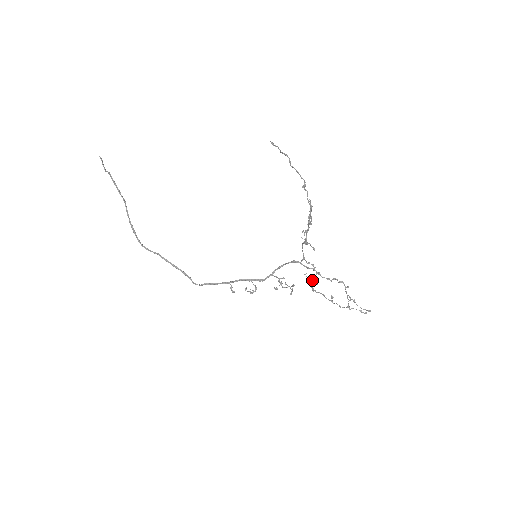
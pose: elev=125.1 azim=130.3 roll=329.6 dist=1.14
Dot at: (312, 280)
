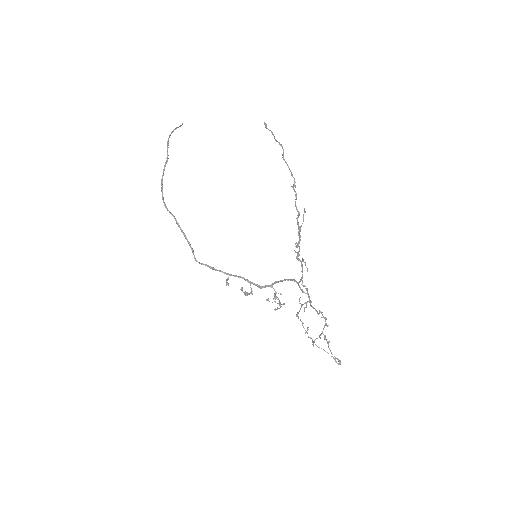
Dot at: (302, 305)
